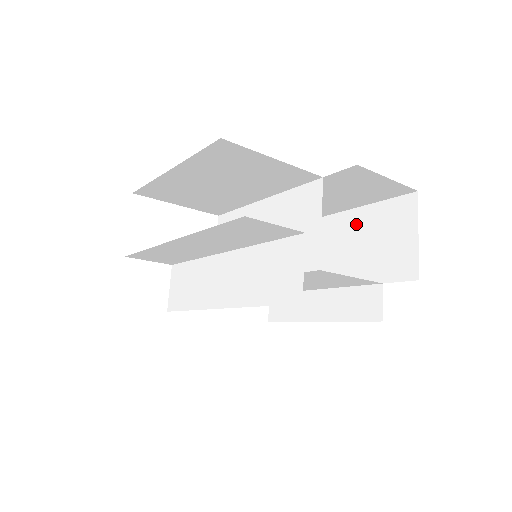
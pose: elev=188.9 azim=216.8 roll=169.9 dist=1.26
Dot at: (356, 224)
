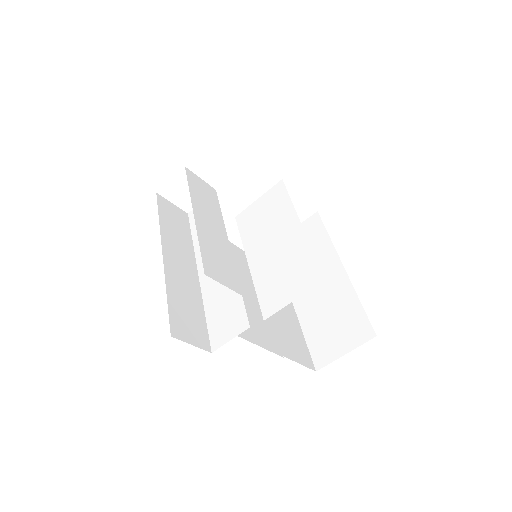
Dot at: (340, 293)
